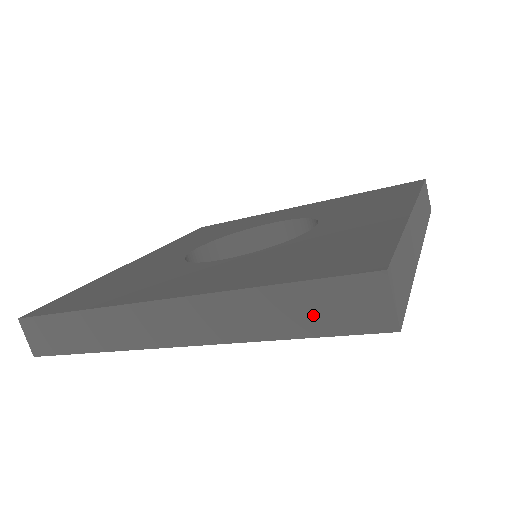
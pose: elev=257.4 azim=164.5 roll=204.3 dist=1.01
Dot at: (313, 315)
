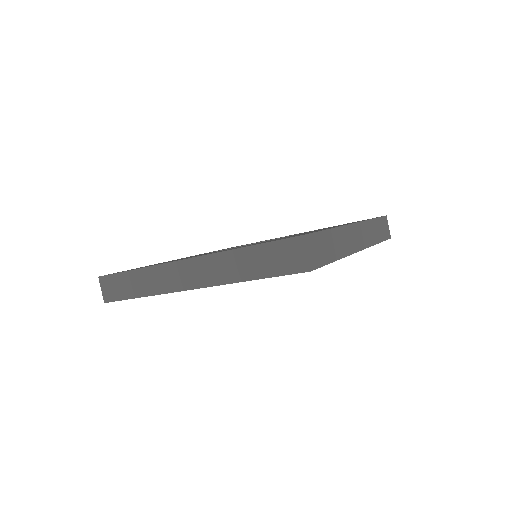
Dot at: (266, 264)
